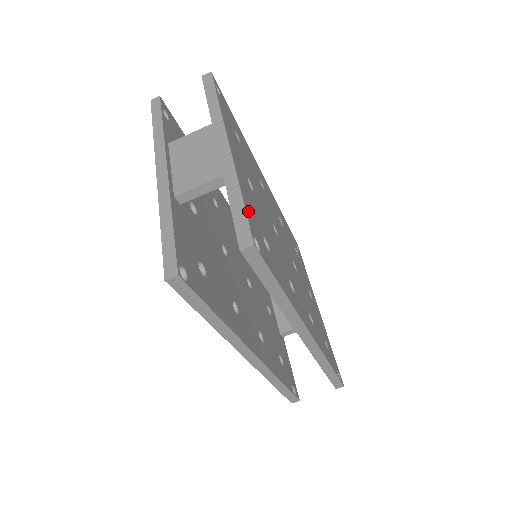
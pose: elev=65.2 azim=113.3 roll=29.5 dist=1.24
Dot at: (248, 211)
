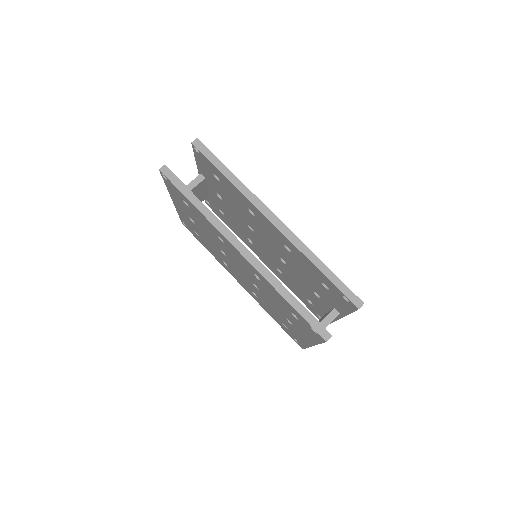
Dot at: occluded
